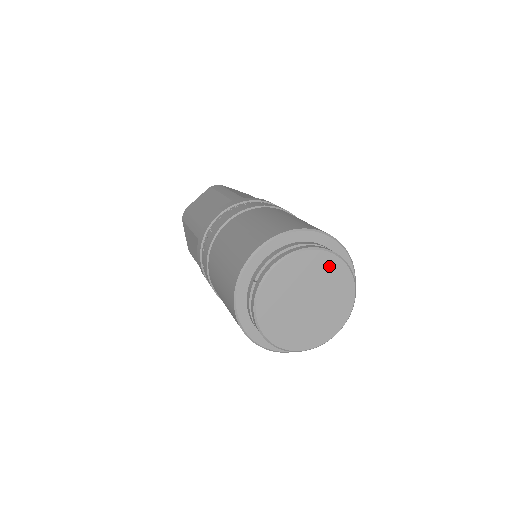
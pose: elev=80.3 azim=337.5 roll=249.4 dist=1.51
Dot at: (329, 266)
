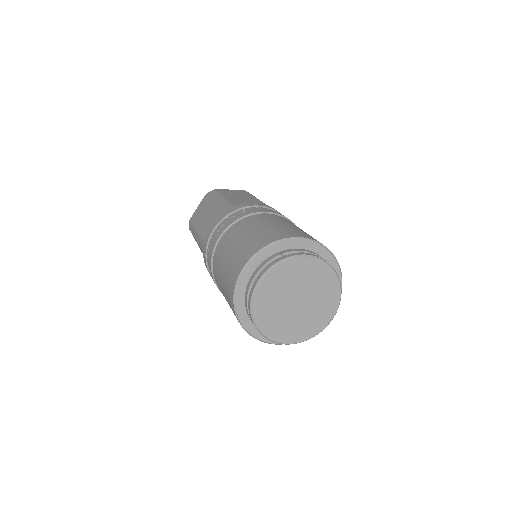
Dot at: (330, 289)
